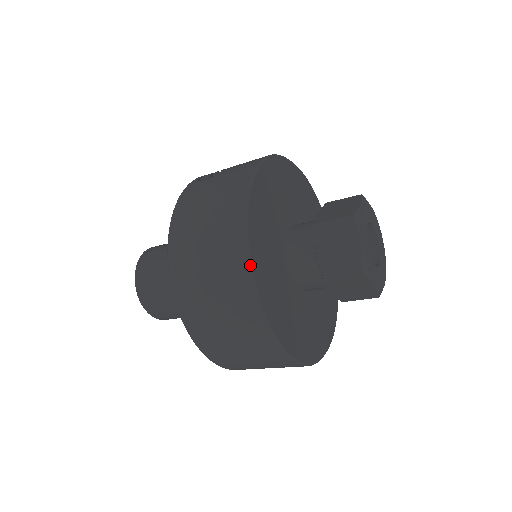
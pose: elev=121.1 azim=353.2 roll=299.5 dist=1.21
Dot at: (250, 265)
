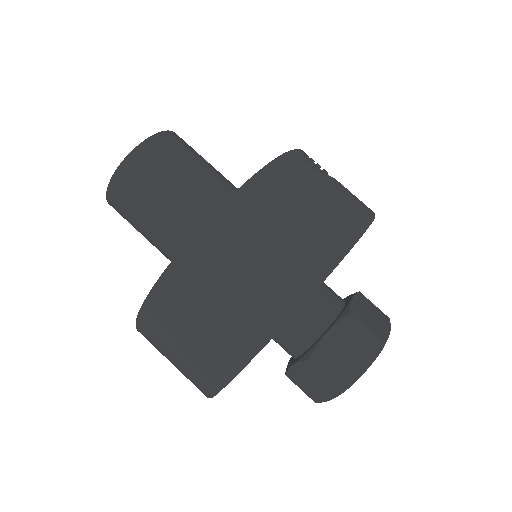
Dot at: (295, 311)
